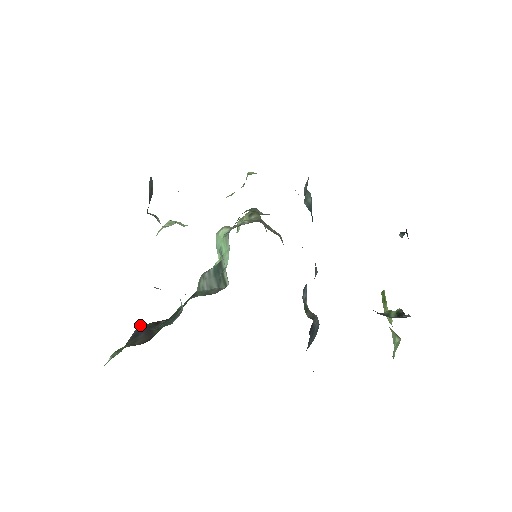
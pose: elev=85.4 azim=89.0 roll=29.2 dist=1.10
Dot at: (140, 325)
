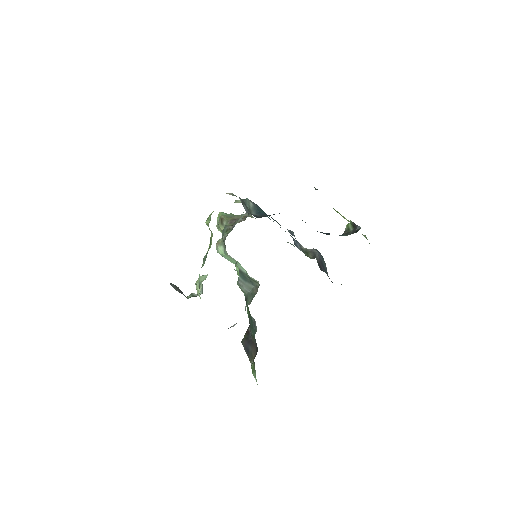
Dot at: (242, 342)
